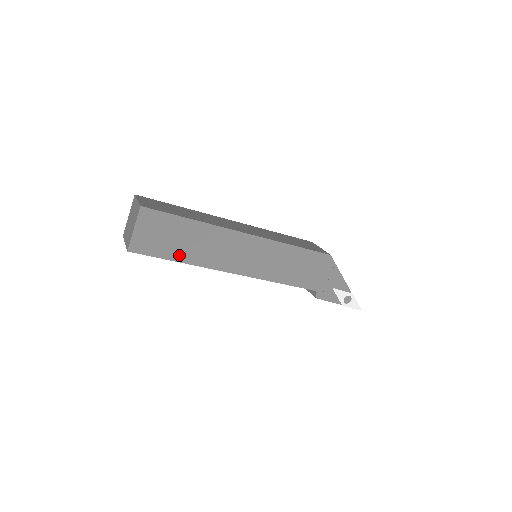
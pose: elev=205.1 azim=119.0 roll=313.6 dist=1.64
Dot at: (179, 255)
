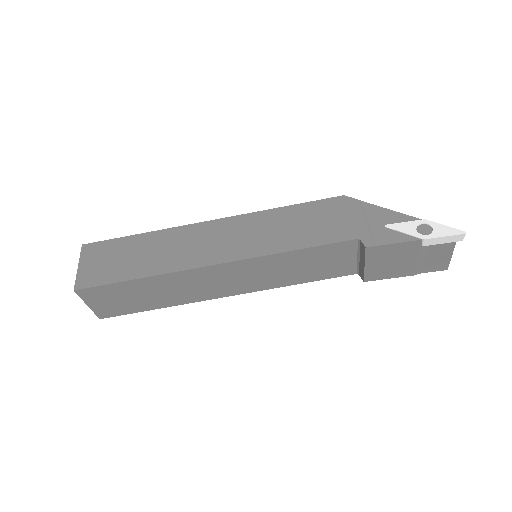
Dot at: (136, 272)
